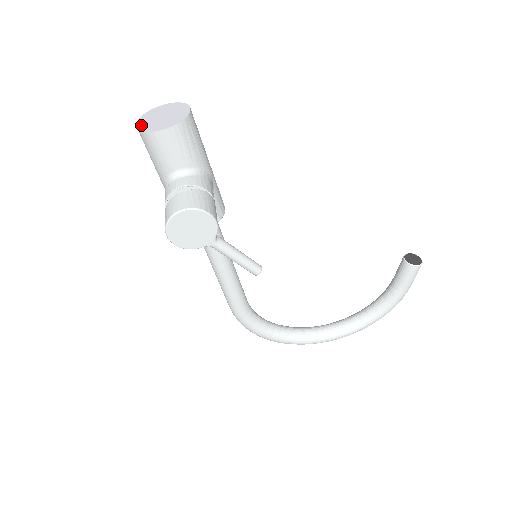
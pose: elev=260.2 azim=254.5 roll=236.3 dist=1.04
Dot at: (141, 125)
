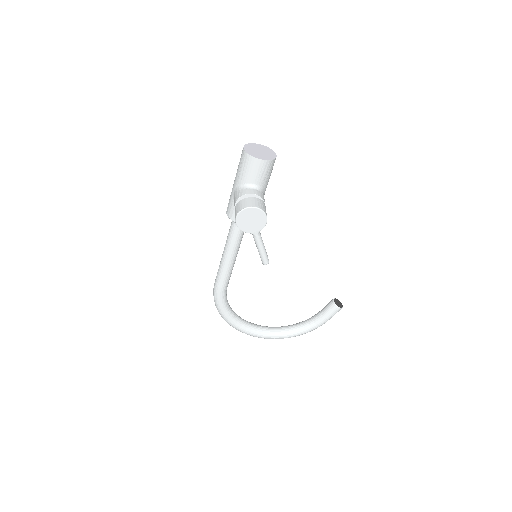
Dot at: (247, 150)
